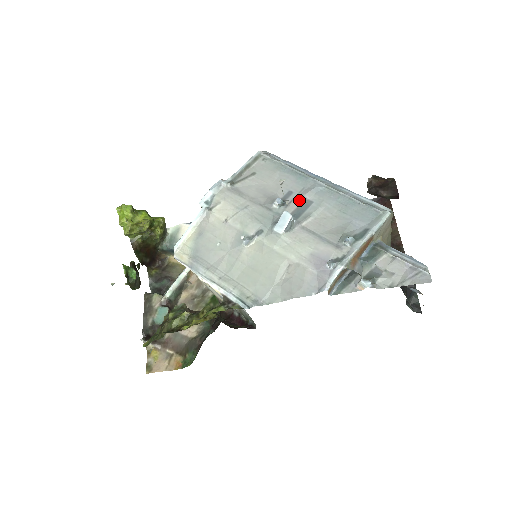
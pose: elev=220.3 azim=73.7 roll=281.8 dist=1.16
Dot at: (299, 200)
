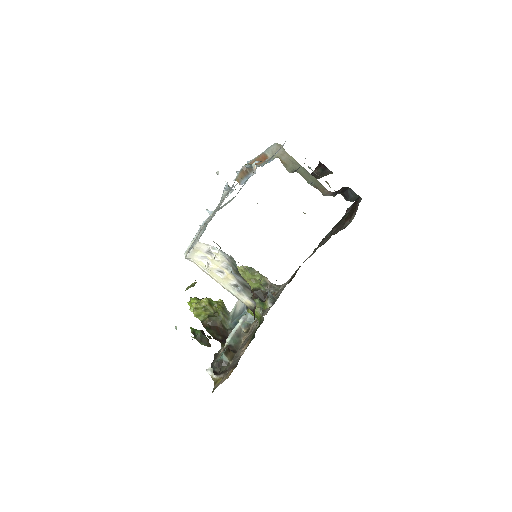
Dot at: occluded
